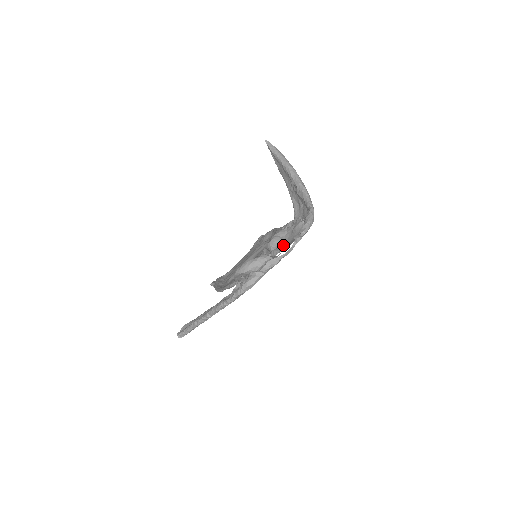
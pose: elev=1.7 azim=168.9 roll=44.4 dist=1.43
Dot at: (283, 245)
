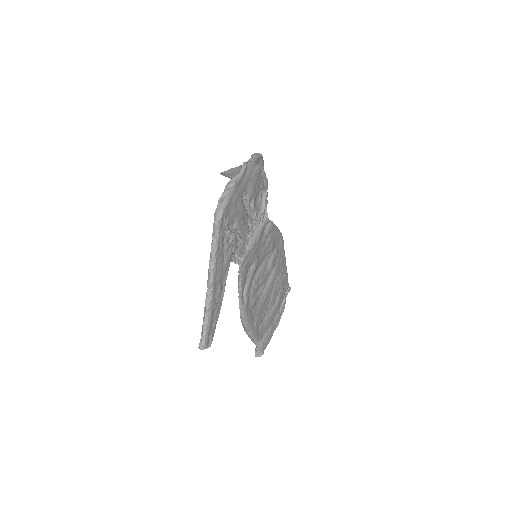
Dot at: (252, 197)
